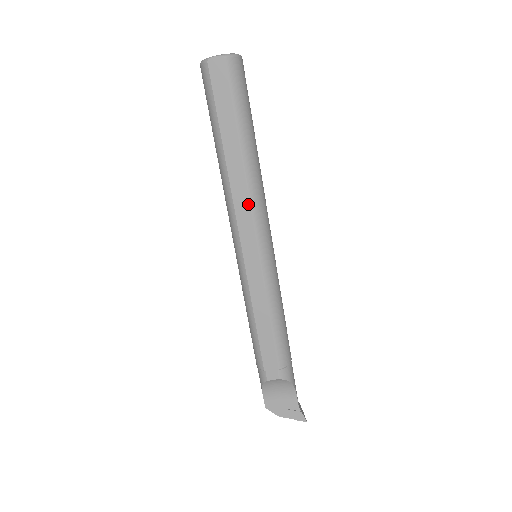
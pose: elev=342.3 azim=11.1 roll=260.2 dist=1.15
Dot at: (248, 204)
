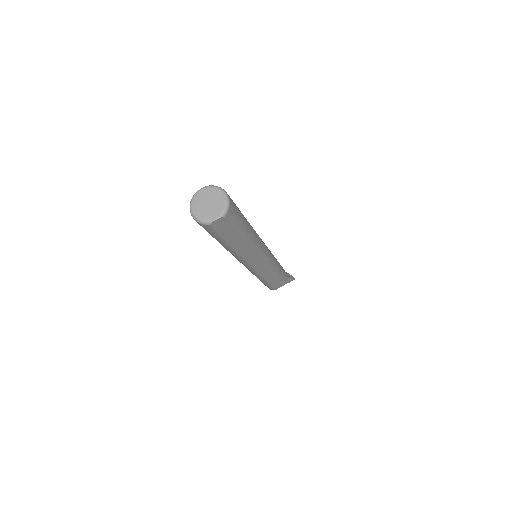
Dot at: (256, 255)
